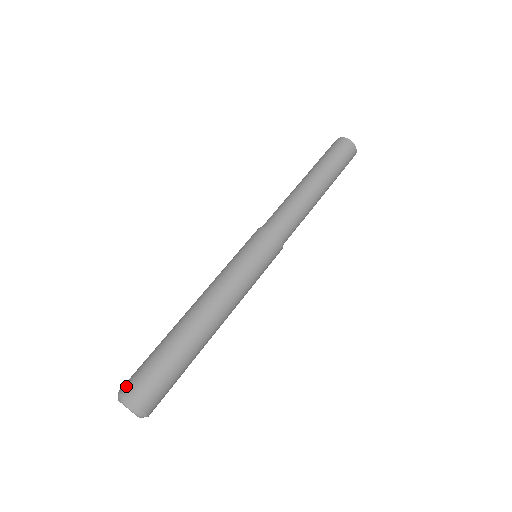
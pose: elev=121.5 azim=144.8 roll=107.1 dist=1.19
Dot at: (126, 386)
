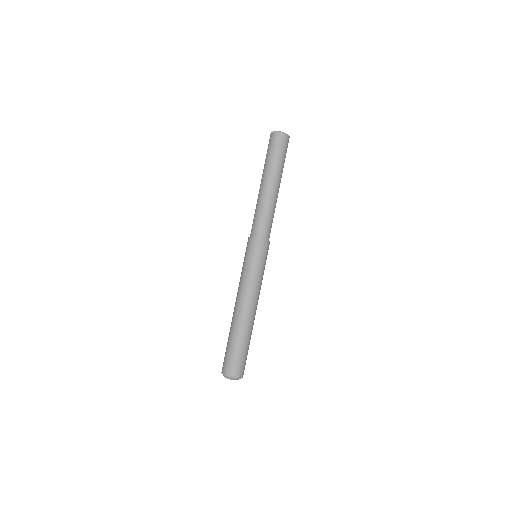
Dot at: (222, 367)
